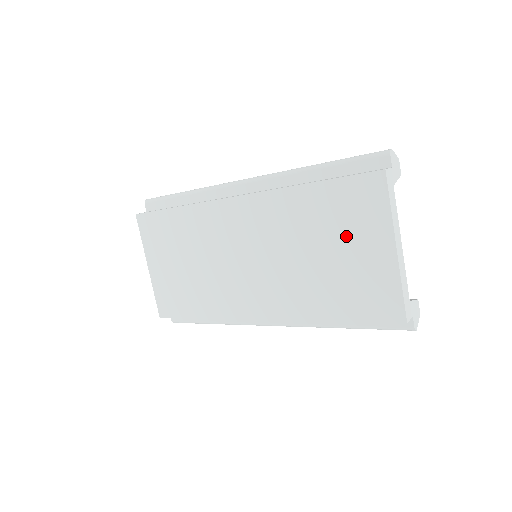
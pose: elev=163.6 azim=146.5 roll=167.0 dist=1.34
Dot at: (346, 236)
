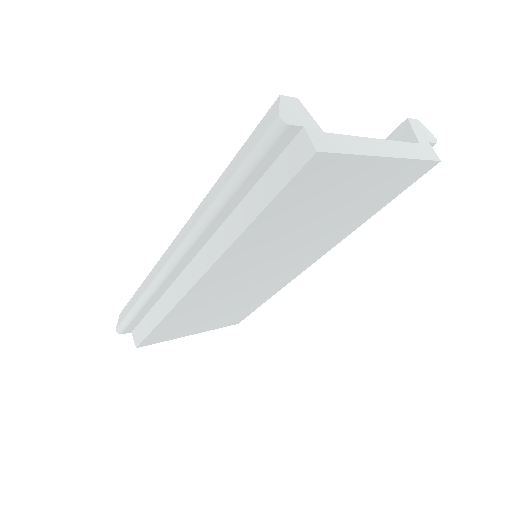
Dot at: (331, 197)
